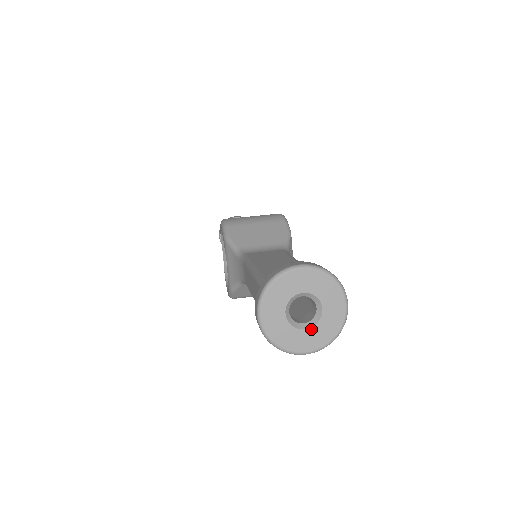
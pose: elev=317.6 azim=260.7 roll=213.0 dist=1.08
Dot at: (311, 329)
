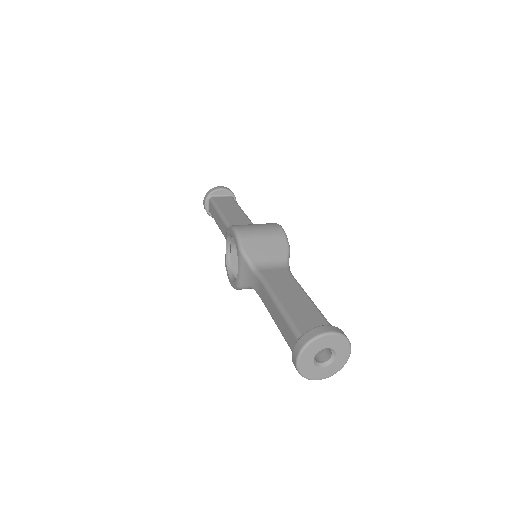
Dot at: (326, 367)
